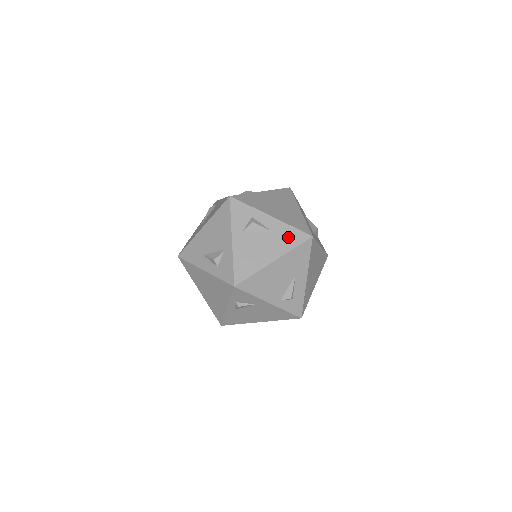
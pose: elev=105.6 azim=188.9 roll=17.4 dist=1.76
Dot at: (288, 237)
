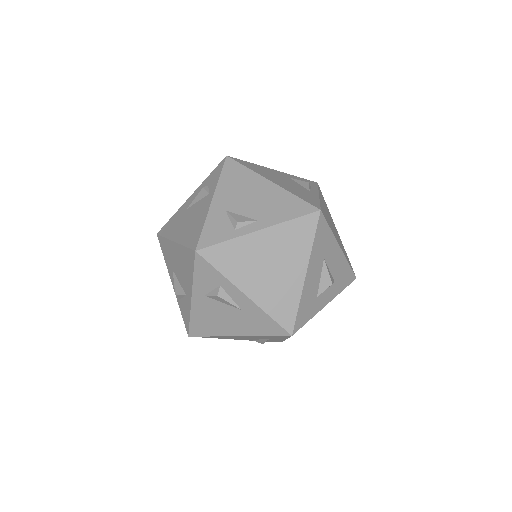
Dot at: (260, 323)
